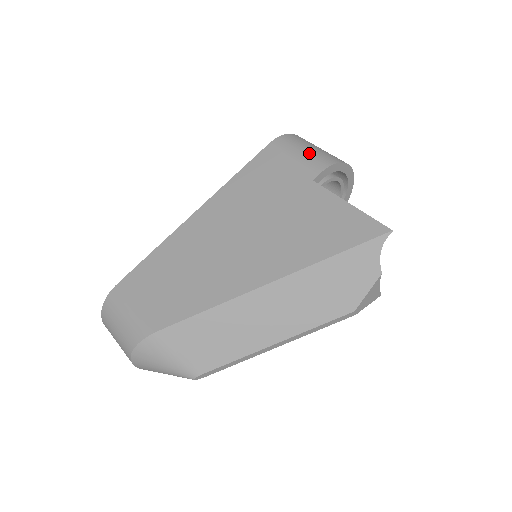
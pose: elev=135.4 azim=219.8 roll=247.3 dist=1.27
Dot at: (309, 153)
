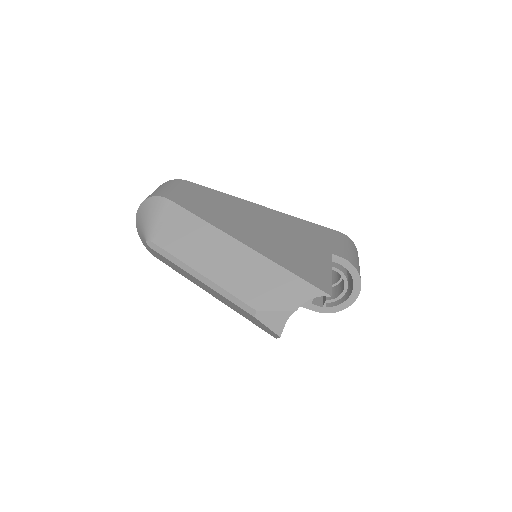
Dot at: (350, 251)
